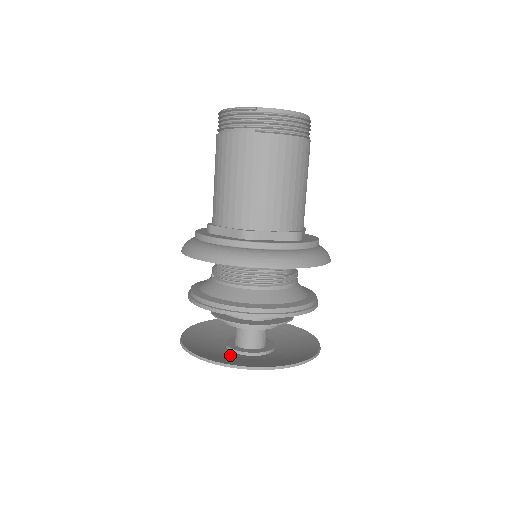
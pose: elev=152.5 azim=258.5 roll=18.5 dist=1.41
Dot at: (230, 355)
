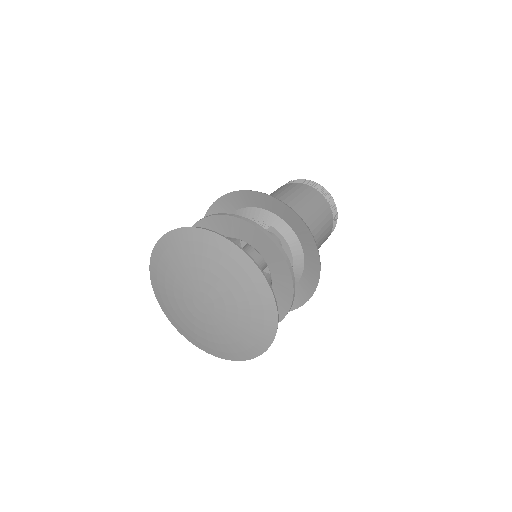
Dot at: (180, 272)
